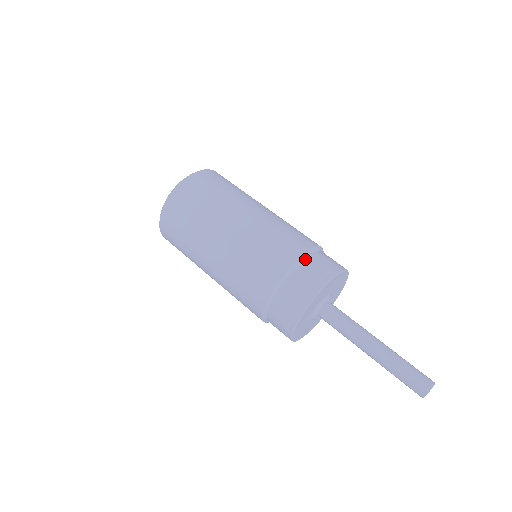
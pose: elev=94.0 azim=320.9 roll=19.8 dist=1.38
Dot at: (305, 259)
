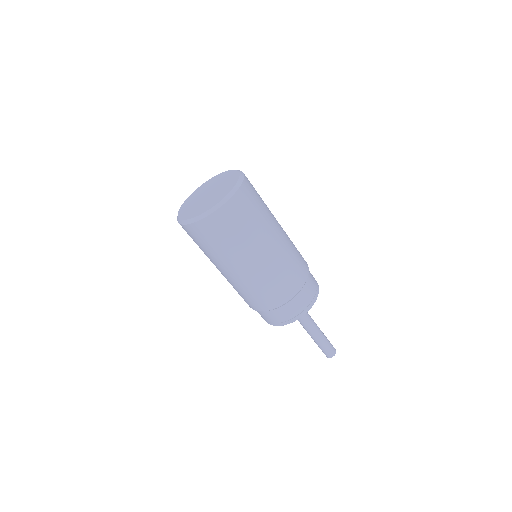
Dot at: (301, 290)
